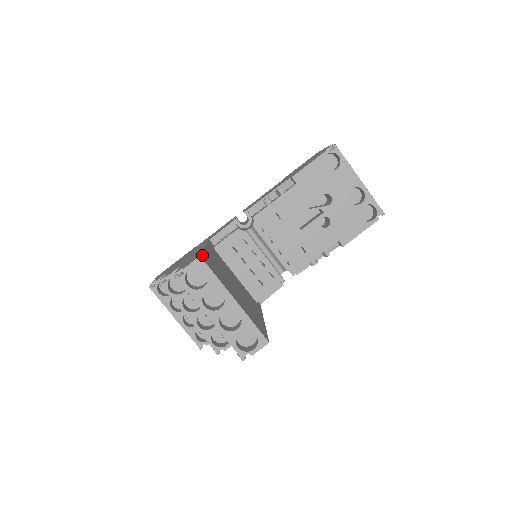
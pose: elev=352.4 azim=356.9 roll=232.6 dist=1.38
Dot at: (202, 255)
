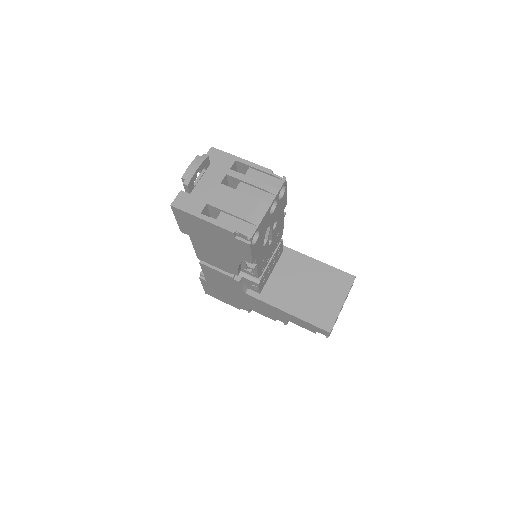
Dot at: (323, 329)
